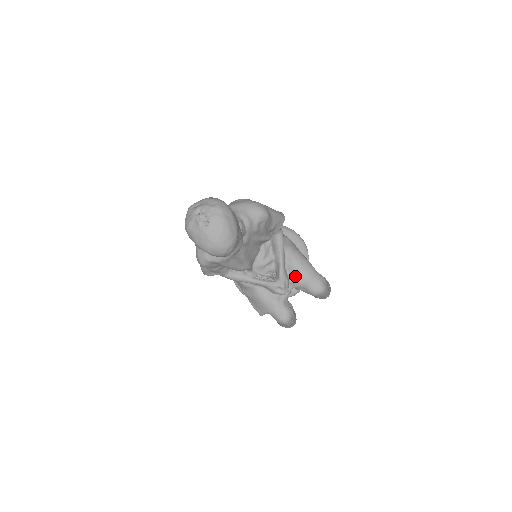
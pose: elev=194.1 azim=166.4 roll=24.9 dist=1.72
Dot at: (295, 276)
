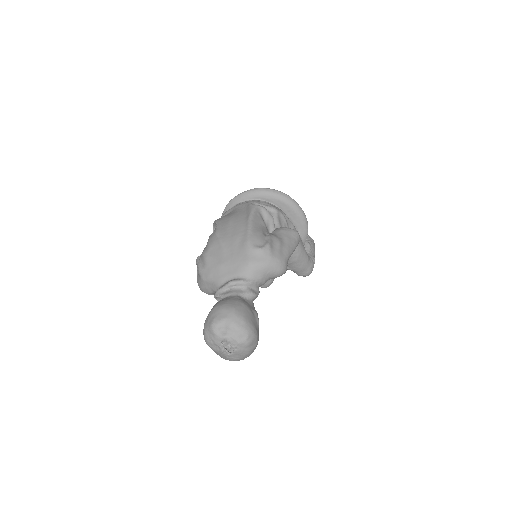
Dot at: (288, 265)
